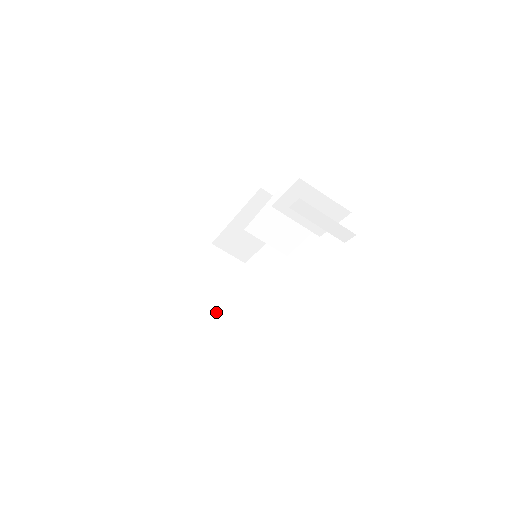
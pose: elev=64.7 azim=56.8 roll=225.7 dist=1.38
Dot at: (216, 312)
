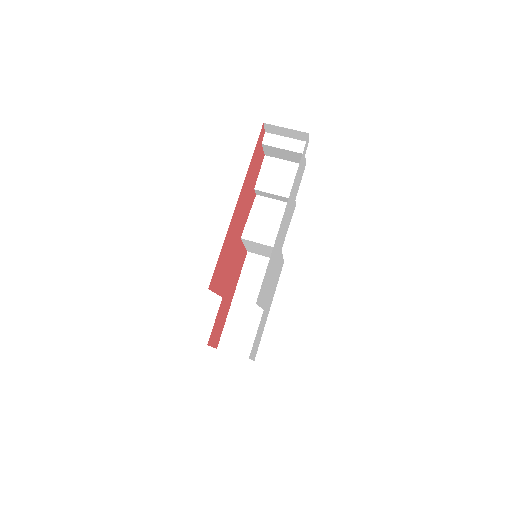
Dot at: occluded
